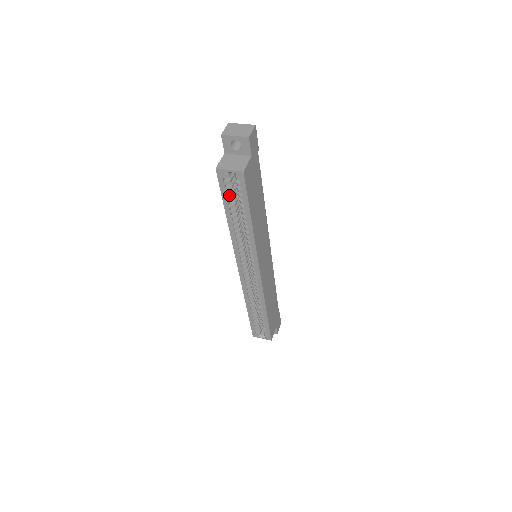
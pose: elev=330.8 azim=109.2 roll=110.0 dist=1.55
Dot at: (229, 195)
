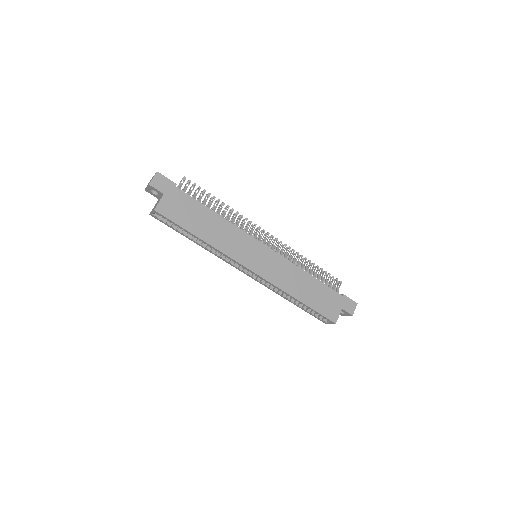
Dot at: (172, 226)
